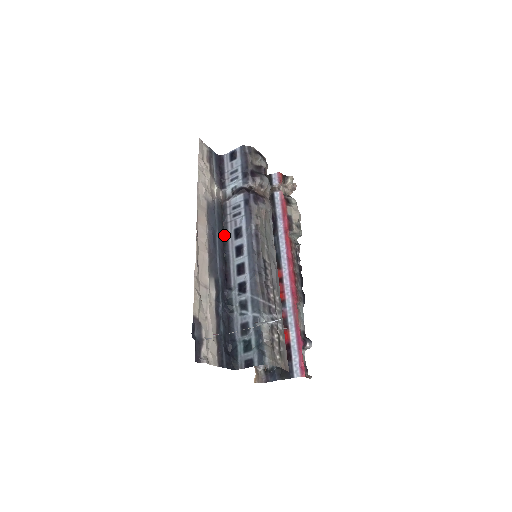
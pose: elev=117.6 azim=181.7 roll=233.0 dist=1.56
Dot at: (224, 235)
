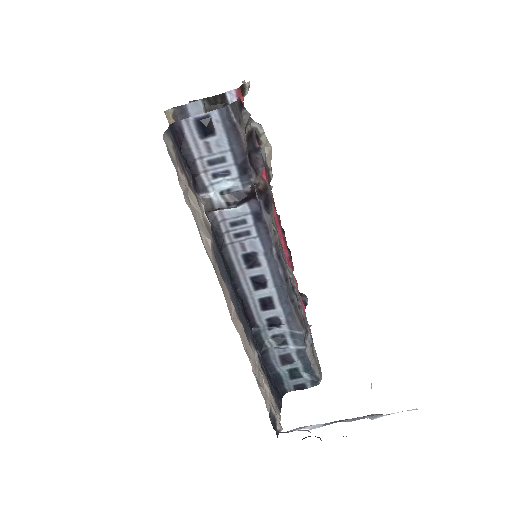
Dot at: (227, 265)
